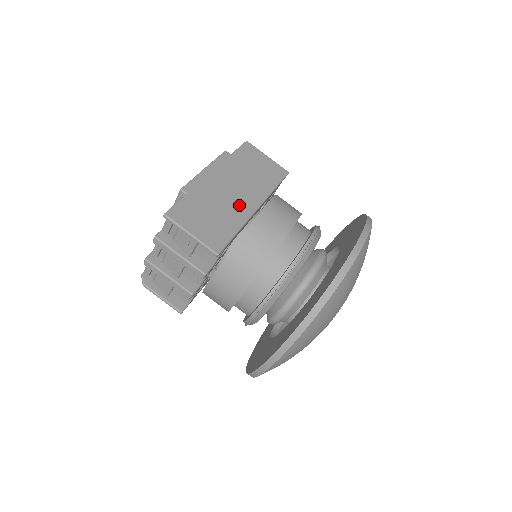
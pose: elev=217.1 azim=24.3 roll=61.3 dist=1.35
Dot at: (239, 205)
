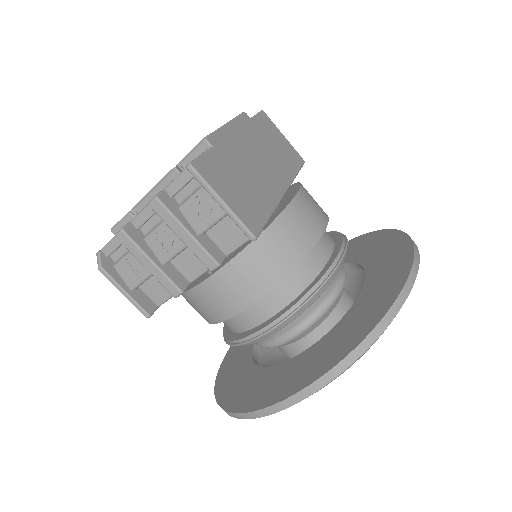
Dot at: (268, 182)
